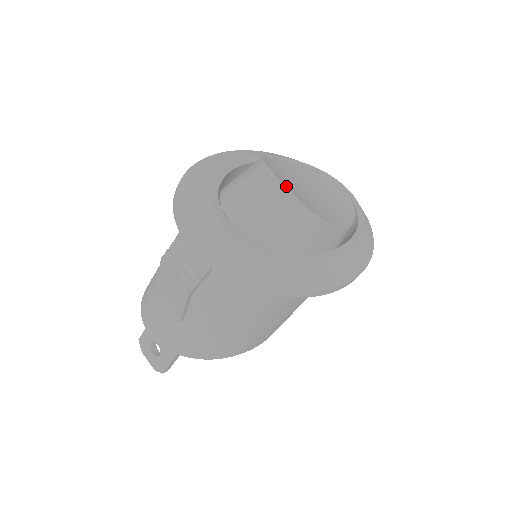
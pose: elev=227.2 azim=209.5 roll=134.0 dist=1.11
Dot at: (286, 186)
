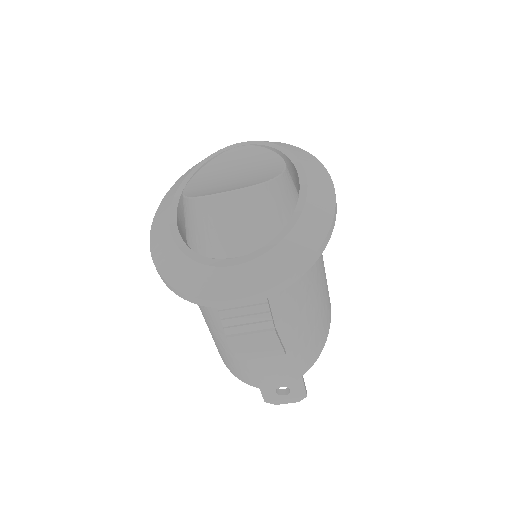
Dot at: (232, 190)
